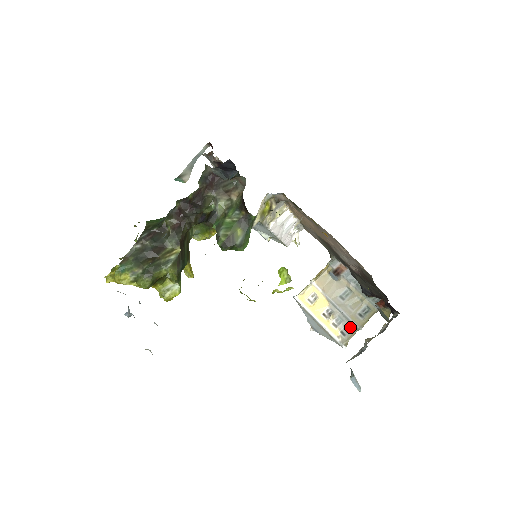
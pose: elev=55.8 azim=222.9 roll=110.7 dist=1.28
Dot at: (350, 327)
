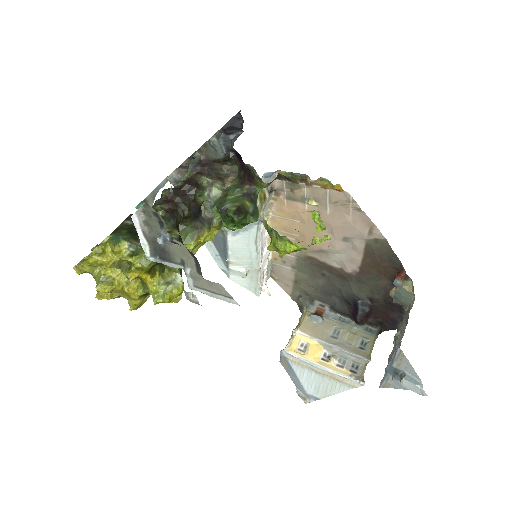
Dot at: (357, 363)
